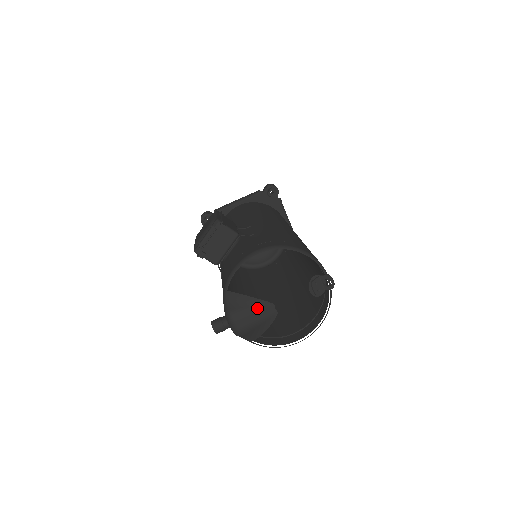
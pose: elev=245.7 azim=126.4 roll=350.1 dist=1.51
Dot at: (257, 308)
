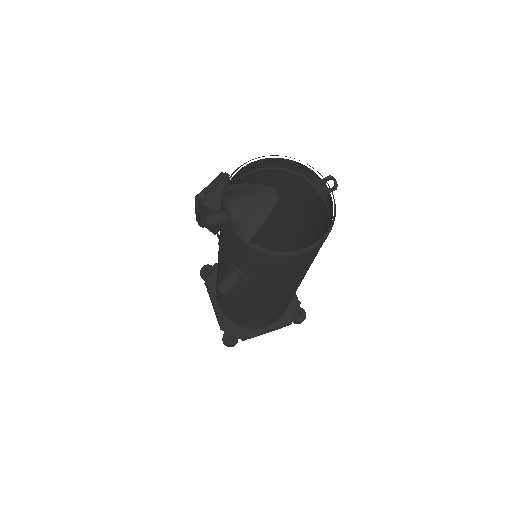
Dot at: (257, 191)
